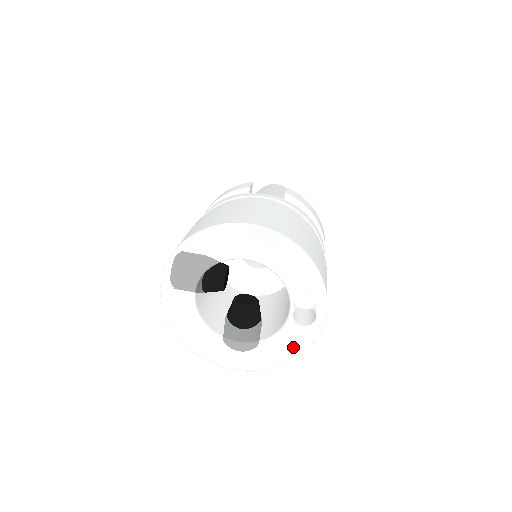
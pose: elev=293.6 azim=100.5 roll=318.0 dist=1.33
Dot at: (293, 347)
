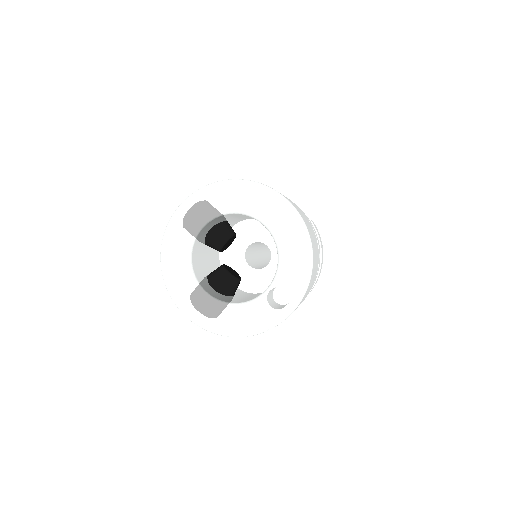
Dot at: (251, 322)
